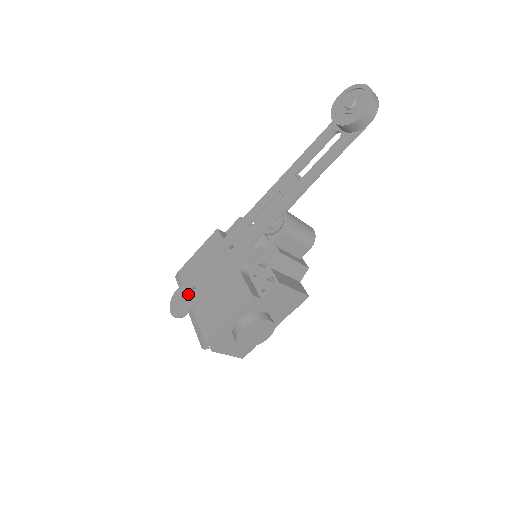
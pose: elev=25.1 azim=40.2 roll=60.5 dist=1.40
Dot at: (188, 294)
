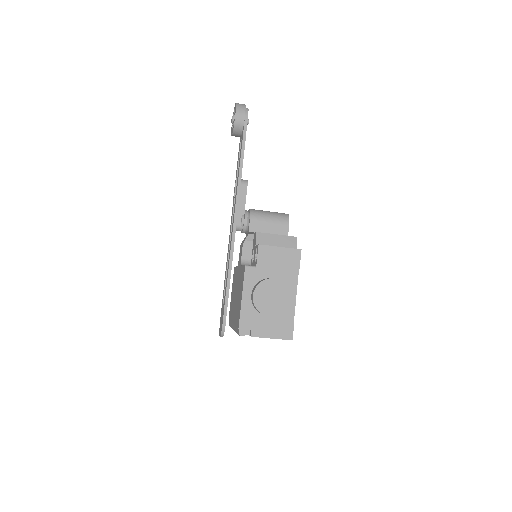
Dot at: (222, 312)
